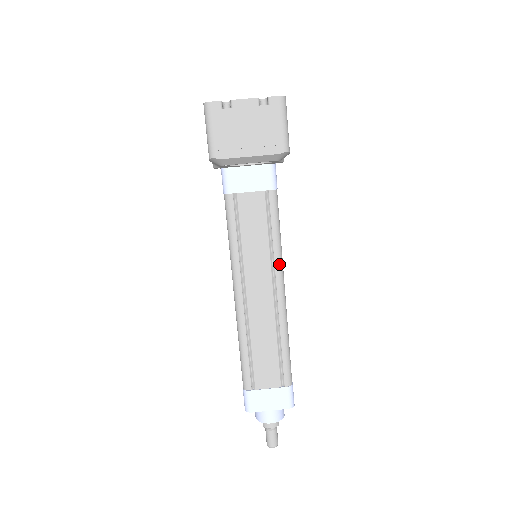
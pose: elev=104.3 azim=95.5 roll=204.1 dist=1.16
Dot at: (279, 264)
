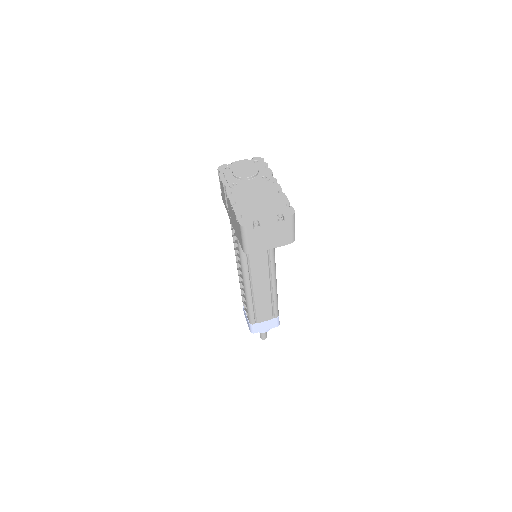
Dot at: (274, 263)
